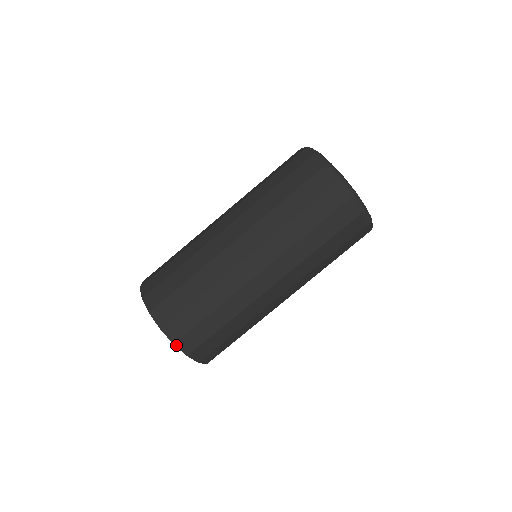
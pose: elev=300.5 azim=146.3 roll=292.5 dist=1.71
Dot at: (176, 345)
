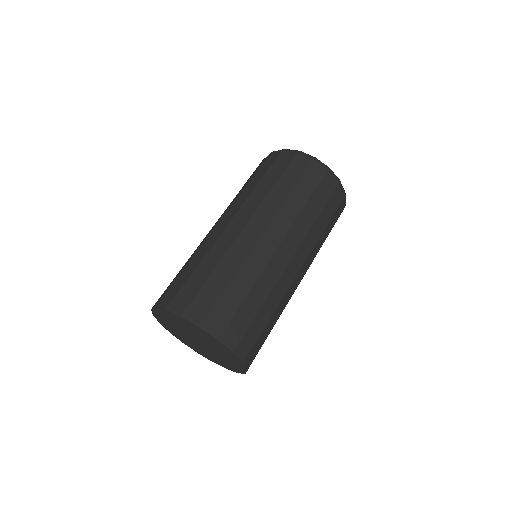
Dot at: (202, 328)
